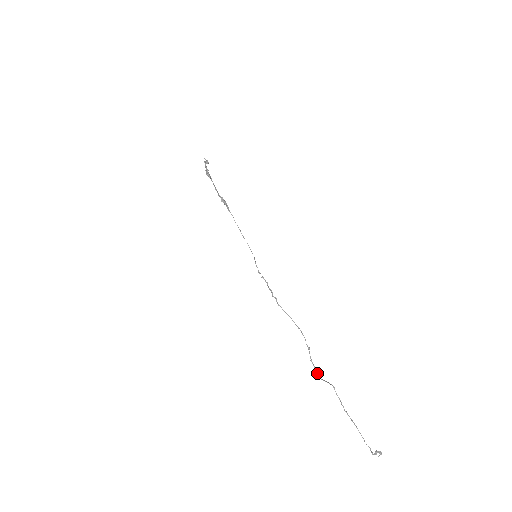
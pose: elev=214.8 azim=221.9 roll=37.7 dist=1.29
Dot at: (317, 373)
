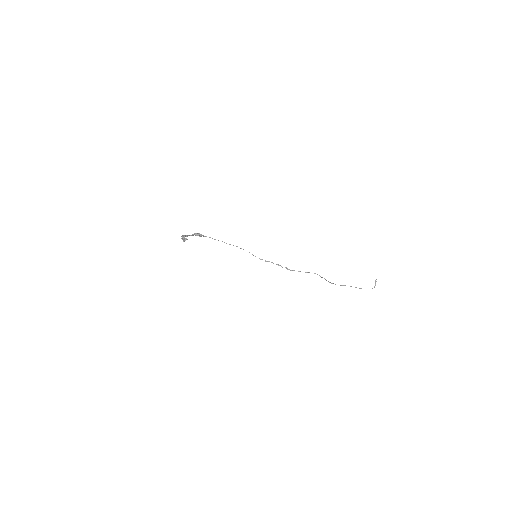
Dot at: (335, 284)
